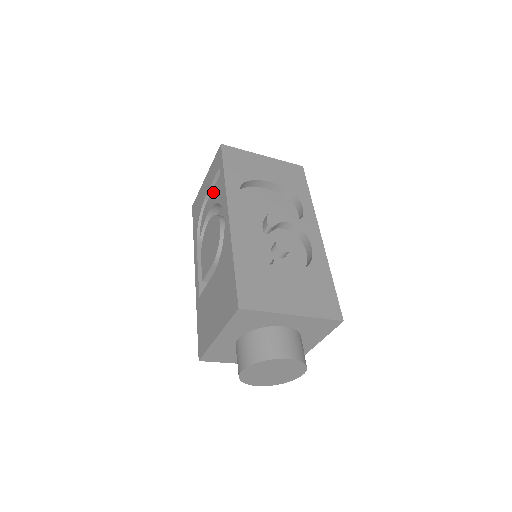
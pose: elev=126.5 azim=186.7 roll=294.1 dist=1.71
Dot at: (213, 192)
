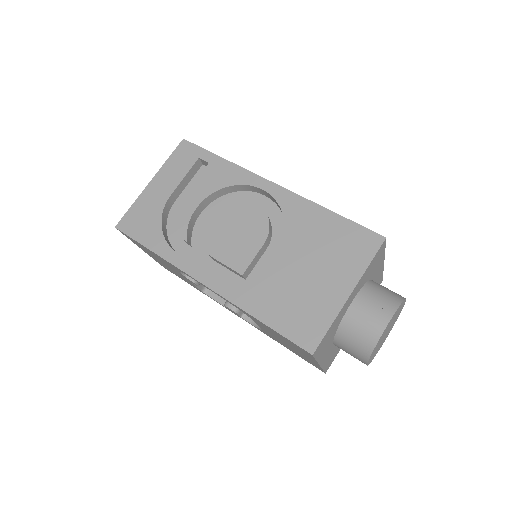
Dot at: (199, 183)
